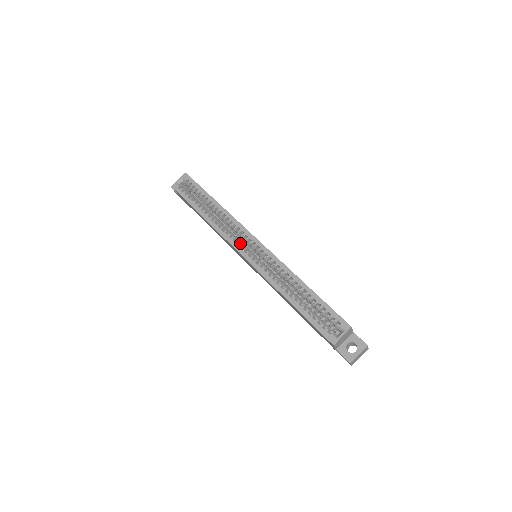
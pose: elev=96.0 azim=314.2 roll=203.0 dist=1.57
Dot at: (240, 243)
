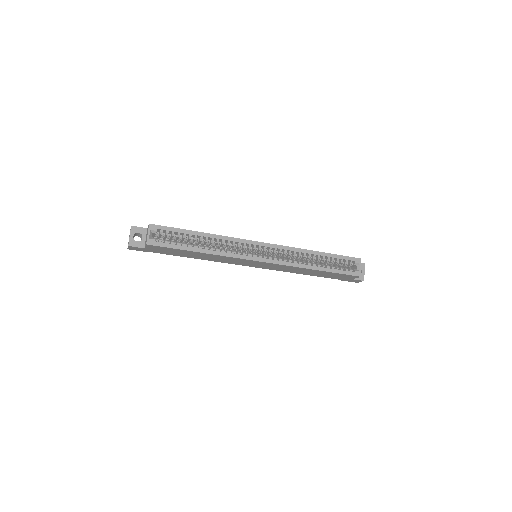
Dot at: (249, 254)
